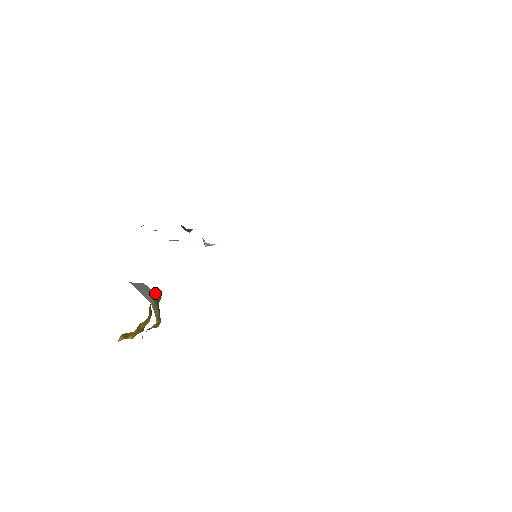
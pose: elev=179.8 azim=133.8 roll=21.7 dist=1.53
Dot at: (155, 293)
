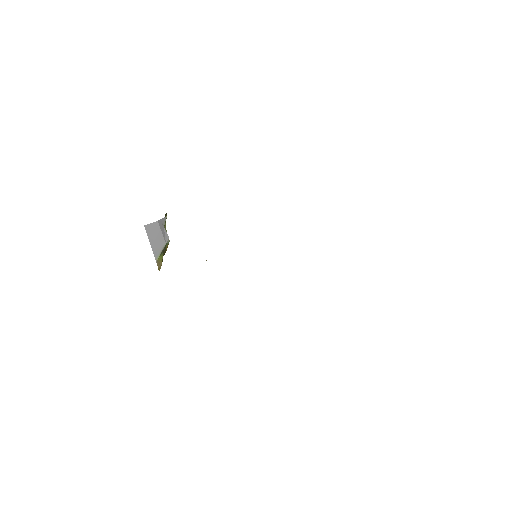
Dot at: (164, 242)
